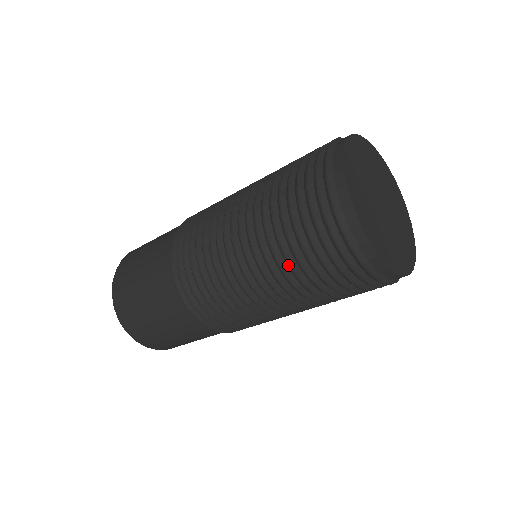
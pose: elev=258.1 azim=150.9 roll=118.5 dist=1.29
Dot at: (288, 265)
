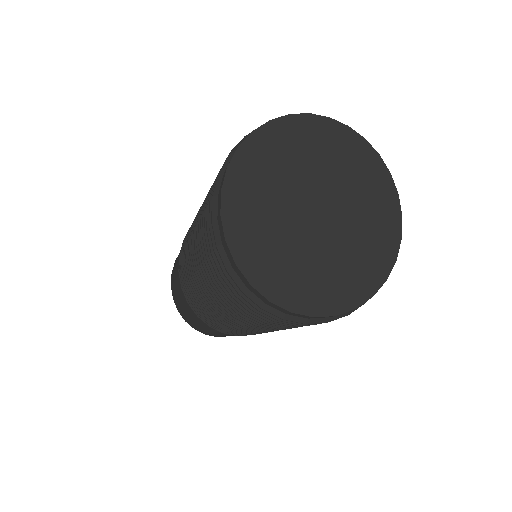
Dot at: (269, 326)
